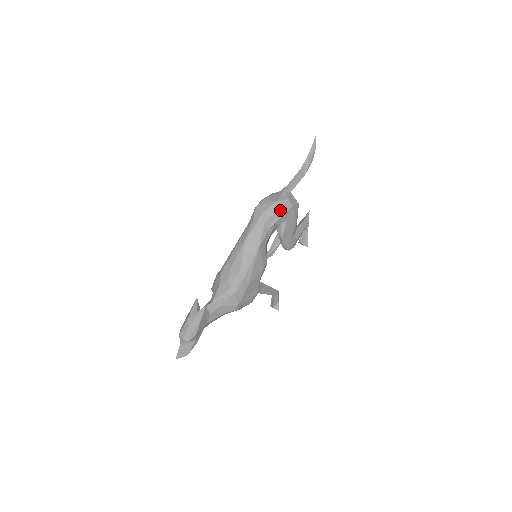
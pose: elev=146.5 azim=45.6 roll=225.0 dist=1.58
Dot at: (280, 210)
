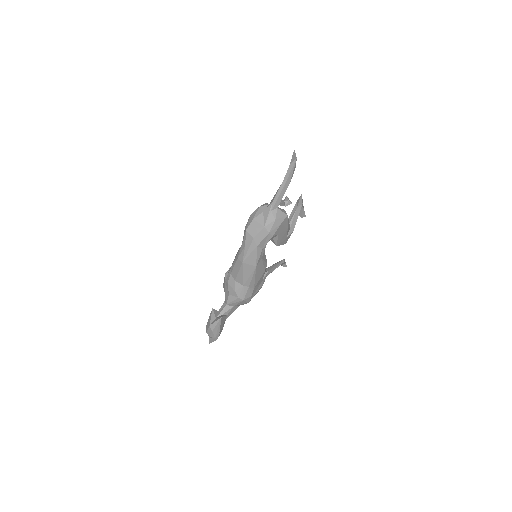
Dot at: (269, 234)
